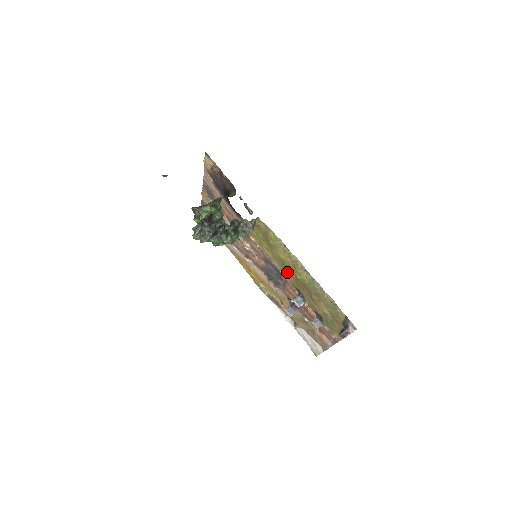
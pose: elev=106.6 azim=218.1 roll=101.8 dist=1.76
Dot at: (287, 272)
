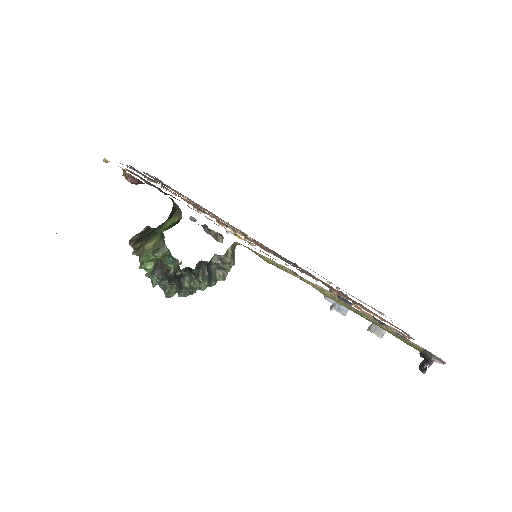
Dot at: occluded
